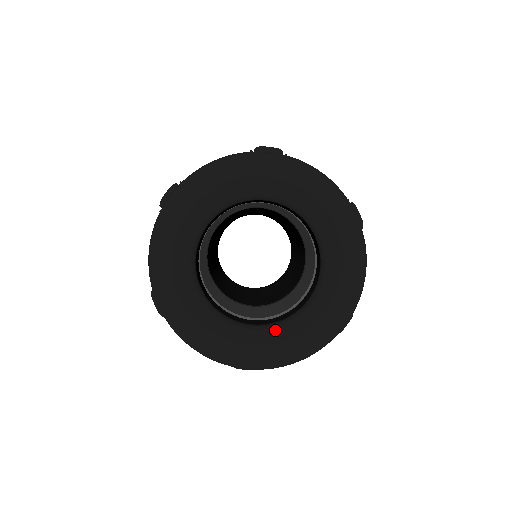
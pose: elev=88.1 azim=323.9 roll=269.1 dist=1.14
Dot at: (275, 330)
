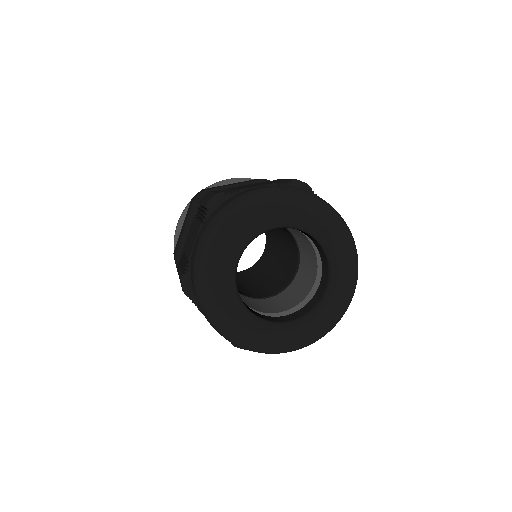
Dot at: (328, 300)
